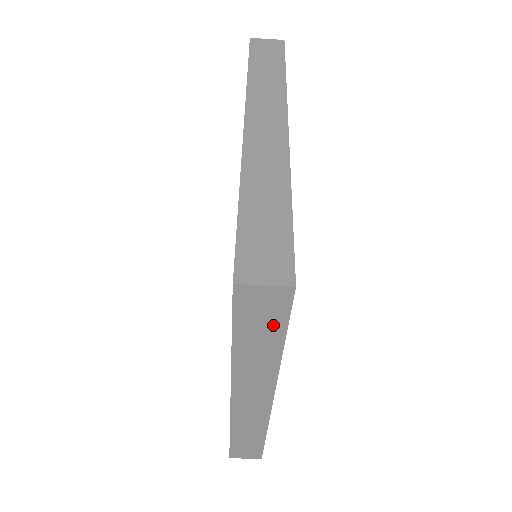
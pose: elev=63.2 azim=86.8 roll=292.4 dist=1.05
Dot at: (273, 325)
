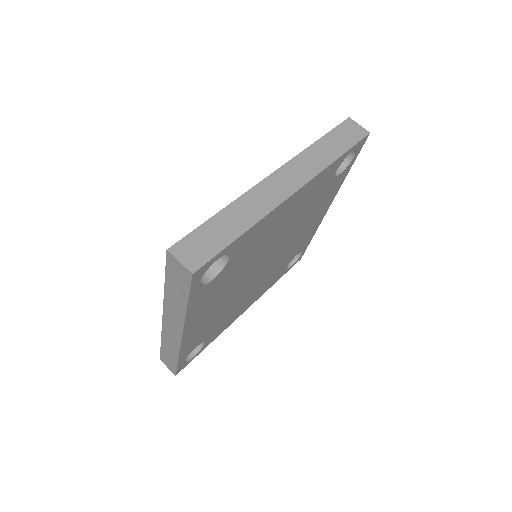
Dot at: (183, 288)
